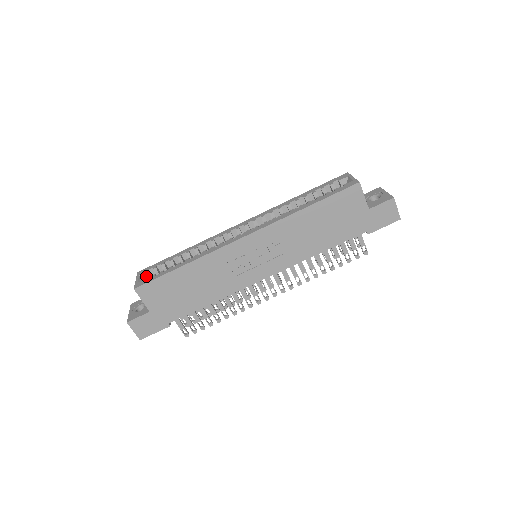
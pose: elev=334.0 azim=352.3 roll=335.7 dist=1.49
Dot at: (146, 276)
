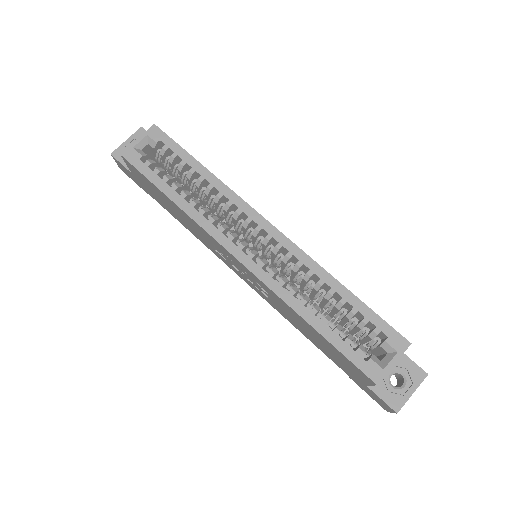
Dot at: (152, 145)
